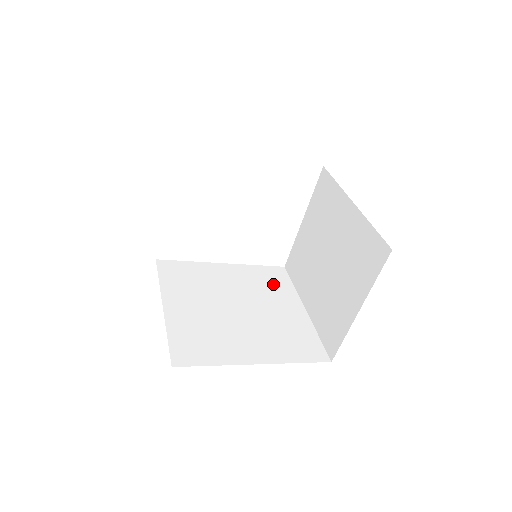
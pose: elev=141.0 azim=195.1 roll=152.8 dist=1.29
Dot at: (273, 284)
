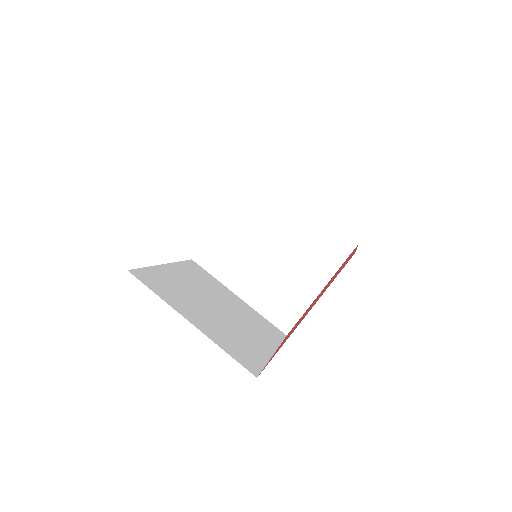
Dot at: (206, 278)
